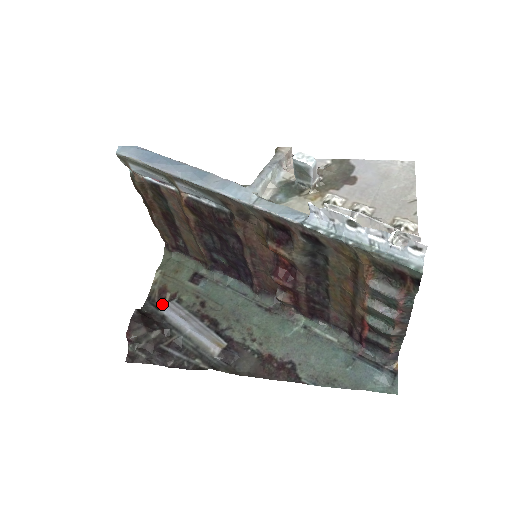
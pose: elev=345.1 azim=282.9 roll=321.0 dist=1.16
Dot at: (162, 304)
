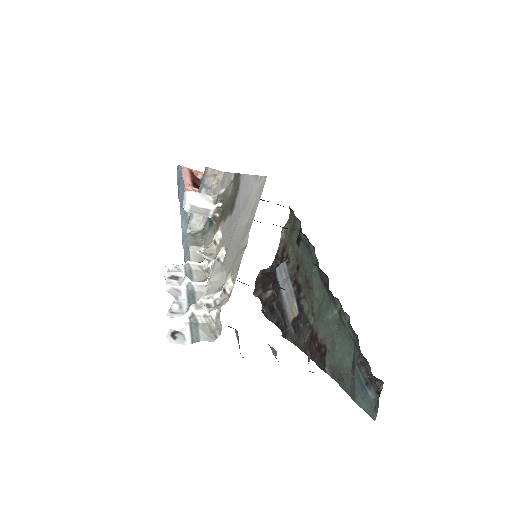
Dot at: occluded
